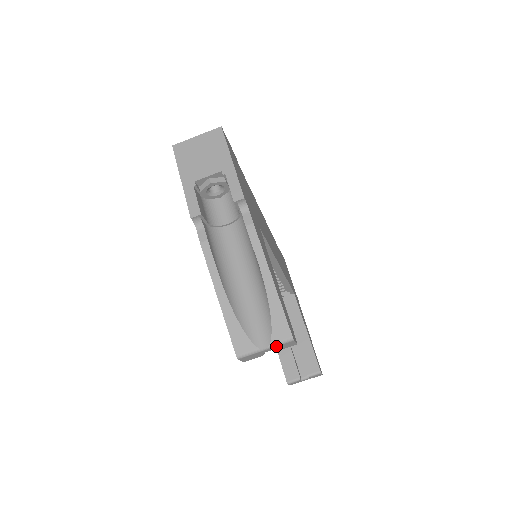
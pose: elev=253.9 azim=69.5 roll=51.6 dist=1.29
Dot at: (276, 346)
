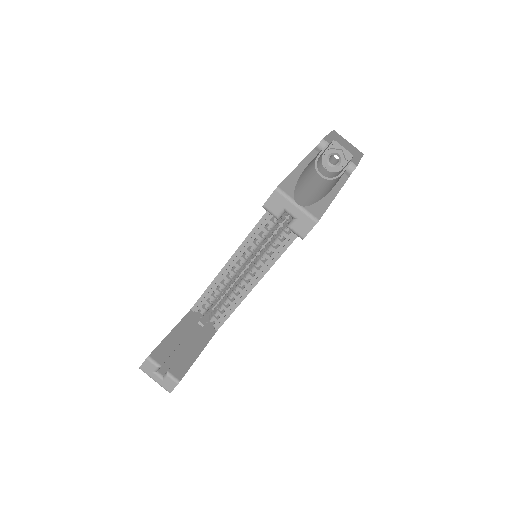
Dot at: (304, 212)
